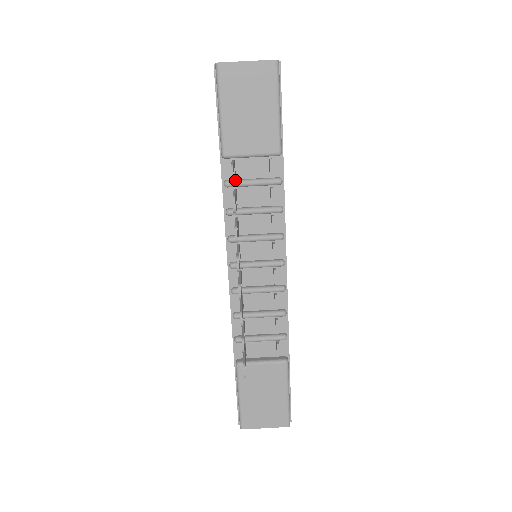
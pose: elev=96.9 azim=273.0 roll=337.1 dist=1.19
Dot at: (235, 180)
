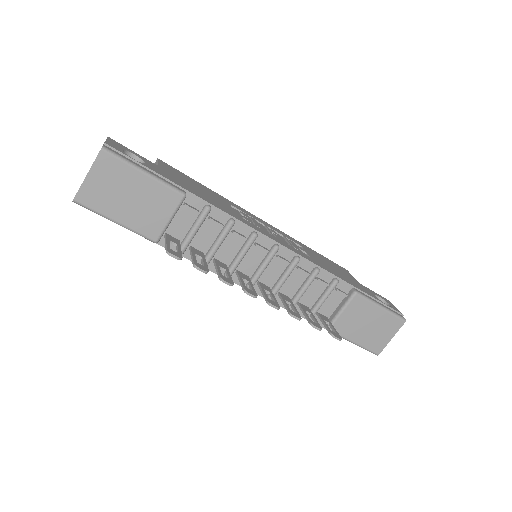
Dot at: (182, 244)
